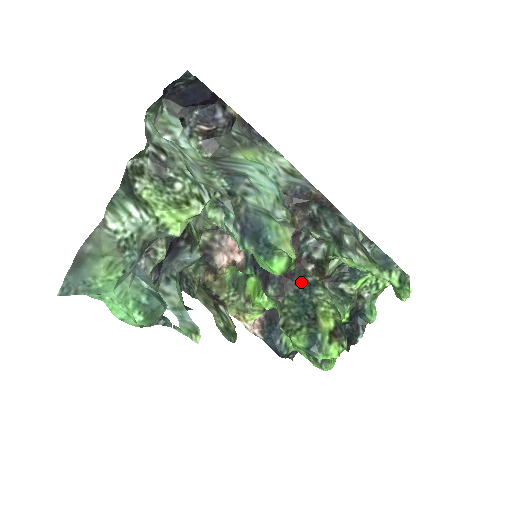
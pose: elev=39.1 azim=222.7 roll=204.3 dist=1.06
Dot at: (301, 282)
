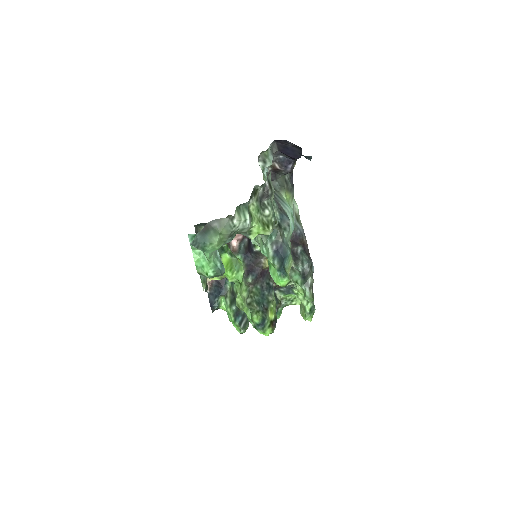
Dot at: (266, 283)
